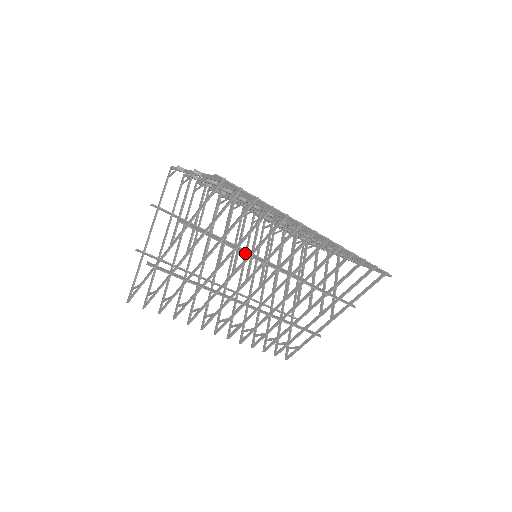
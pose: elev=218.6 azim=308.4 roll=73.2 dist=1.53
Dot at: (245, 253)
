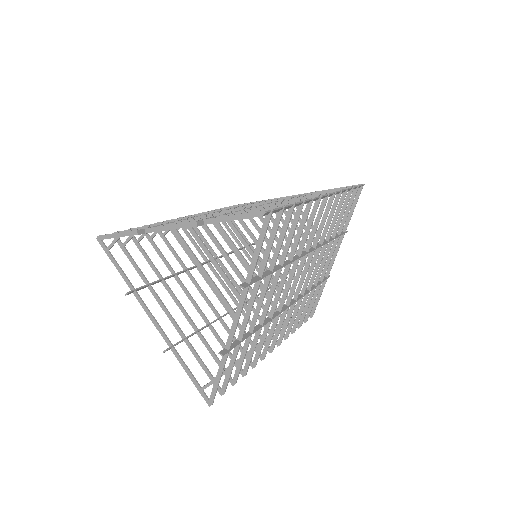
Dot at: (288, 263)
